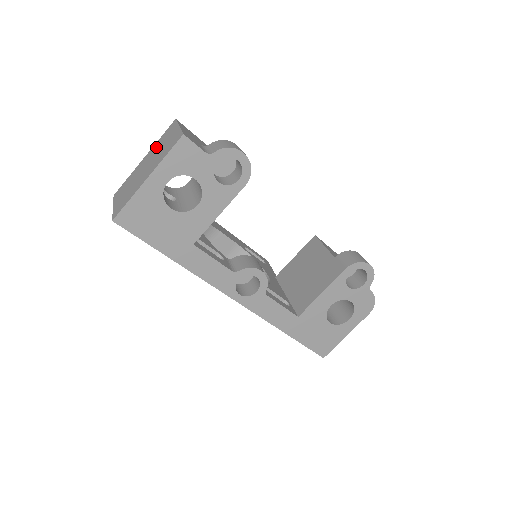
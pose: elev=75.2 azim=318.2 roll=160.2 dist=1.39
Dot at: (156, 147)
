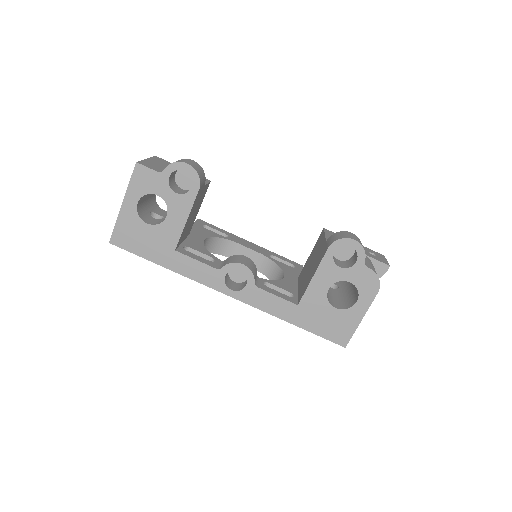
Dot at: occluded
